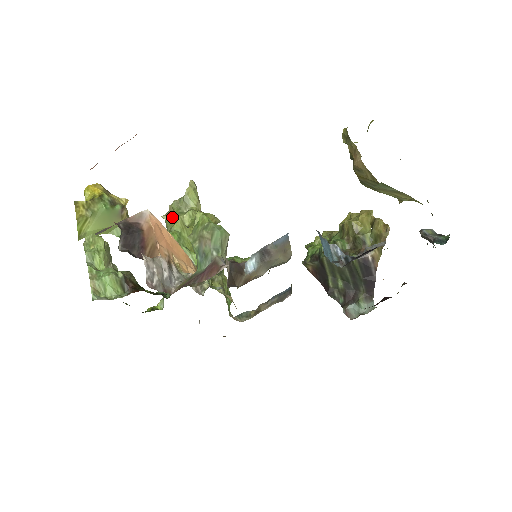
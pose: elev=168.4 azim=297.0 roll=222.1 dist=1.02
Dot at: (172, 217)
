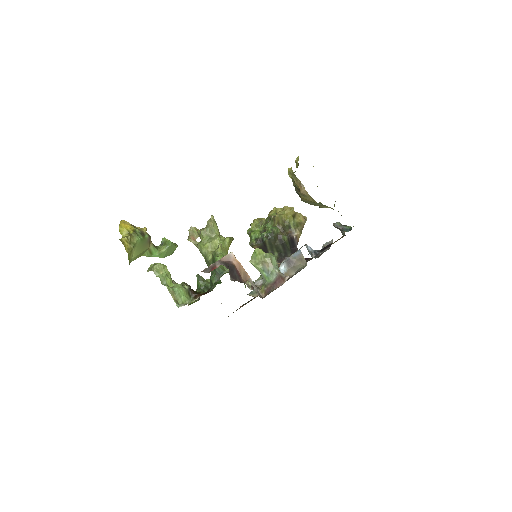
Dot at: (204, 242)
